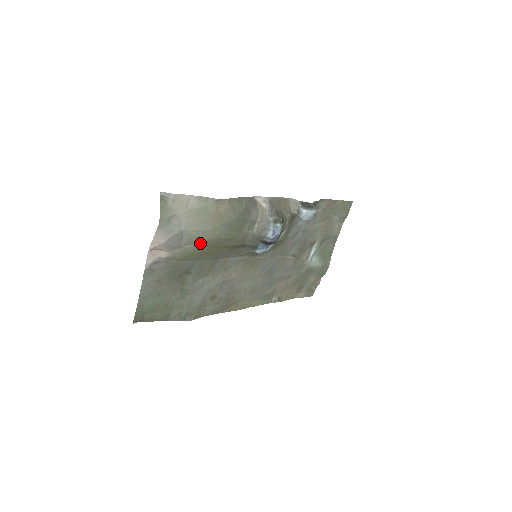
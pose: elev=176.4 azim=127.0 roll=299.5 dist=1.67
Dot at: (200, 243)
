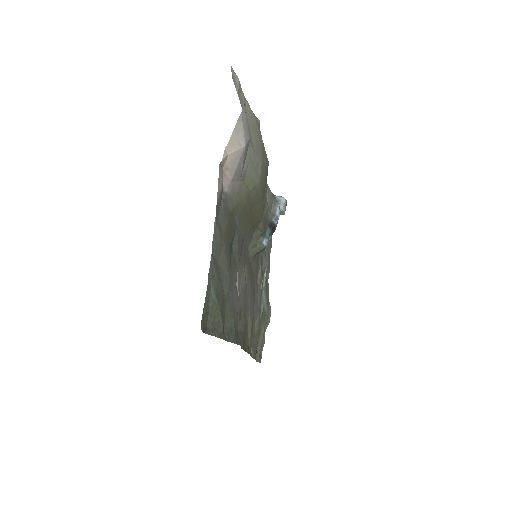
Dot at: (250, 185)
